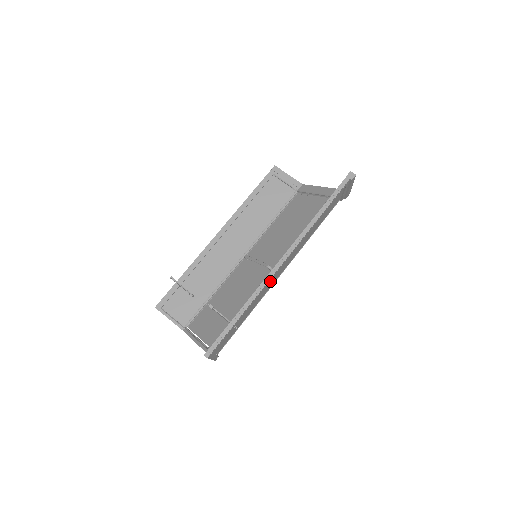
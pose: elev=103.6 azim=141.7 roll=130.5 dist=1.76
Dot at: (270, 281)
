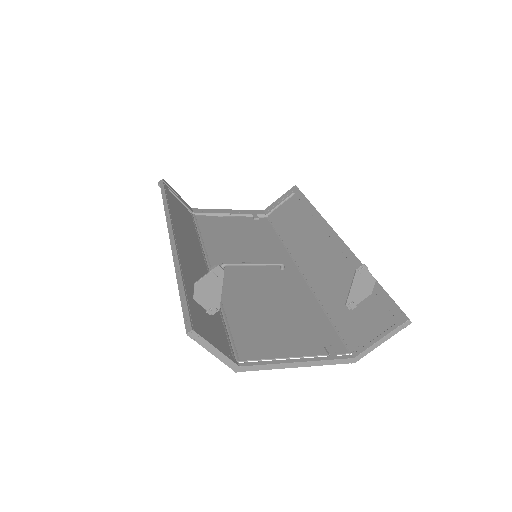
Dot at: (329, 263)
